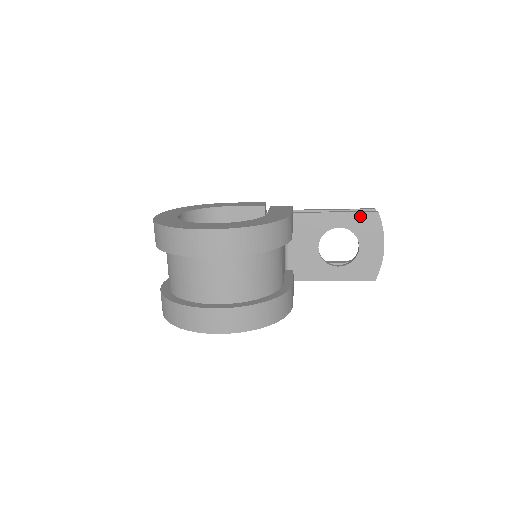
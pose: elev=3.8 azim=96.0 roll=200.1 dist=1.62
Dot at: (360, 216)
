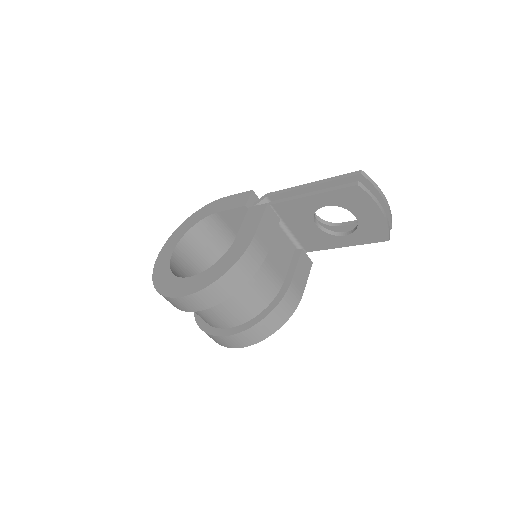
Dot at: (341, 193)
